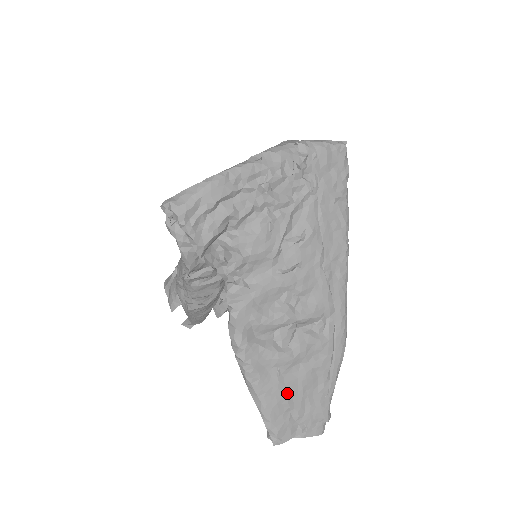
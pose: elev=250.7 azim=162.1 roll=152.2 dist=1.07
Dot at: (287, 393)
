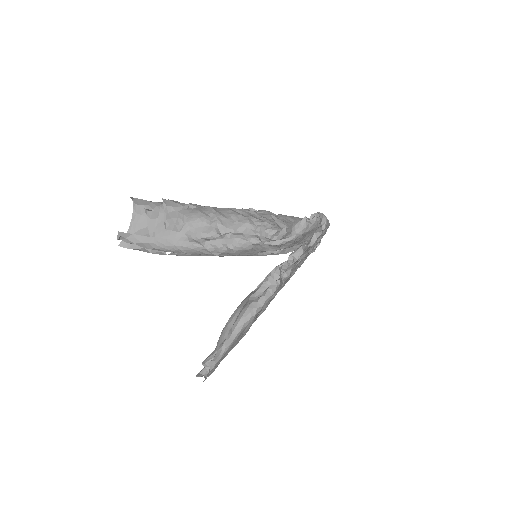
Dot at: occluded
